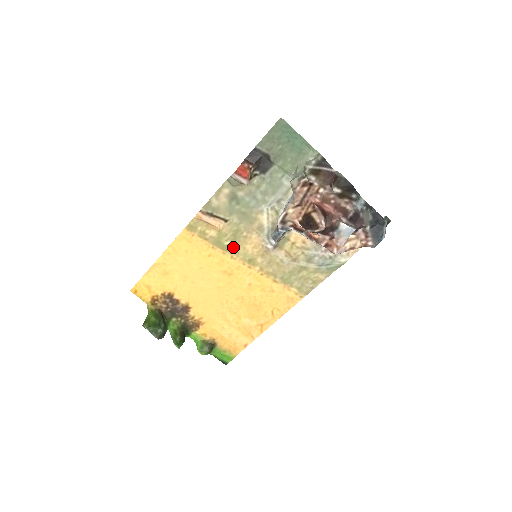
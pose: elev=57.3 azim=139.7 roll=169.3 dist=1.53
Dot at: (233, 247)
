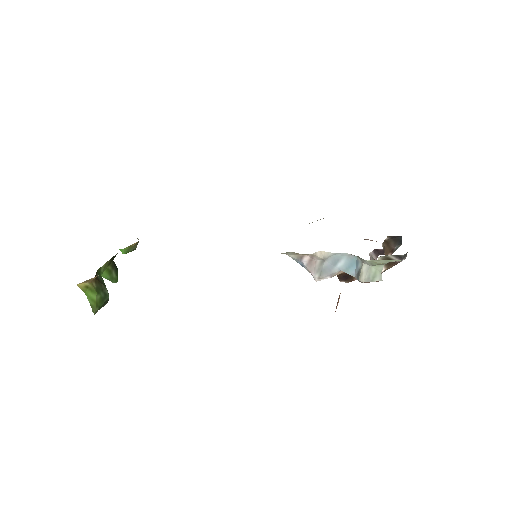
Dot at: occluded
